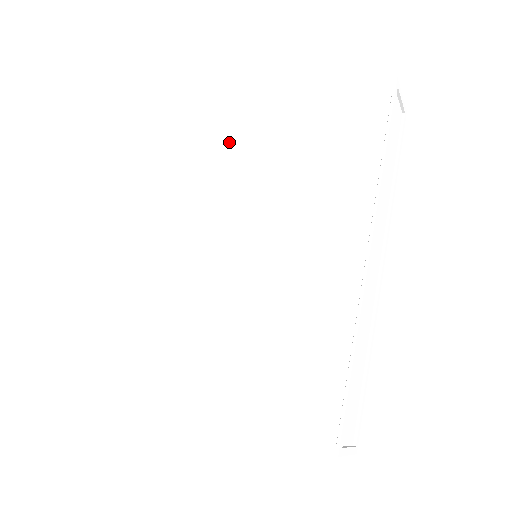
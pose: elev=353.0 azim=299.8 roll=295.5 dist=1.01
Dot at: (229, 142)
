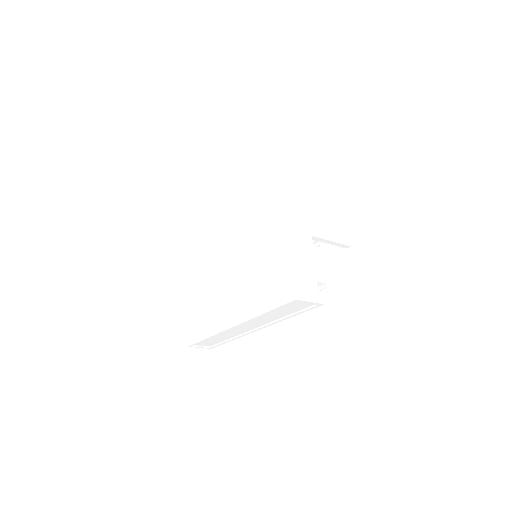
Dot at: (267, 206)
